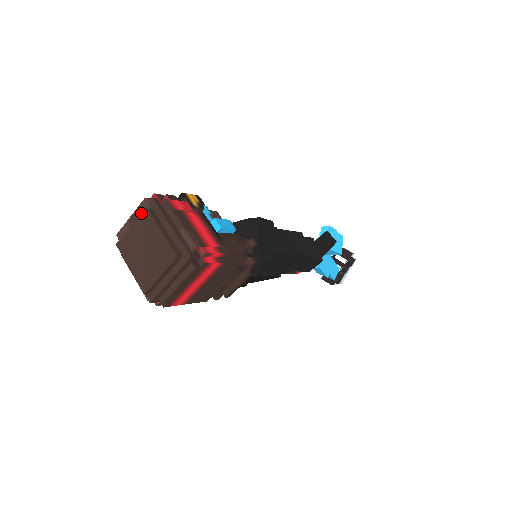
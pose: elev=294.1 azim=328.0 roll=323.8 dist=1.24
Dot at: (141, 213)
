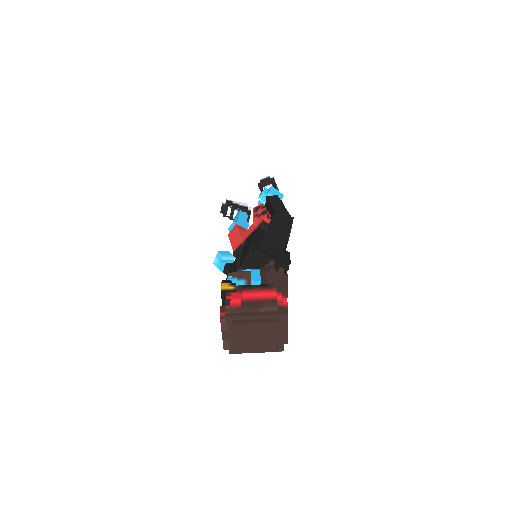
Dot at: (231, 329)
